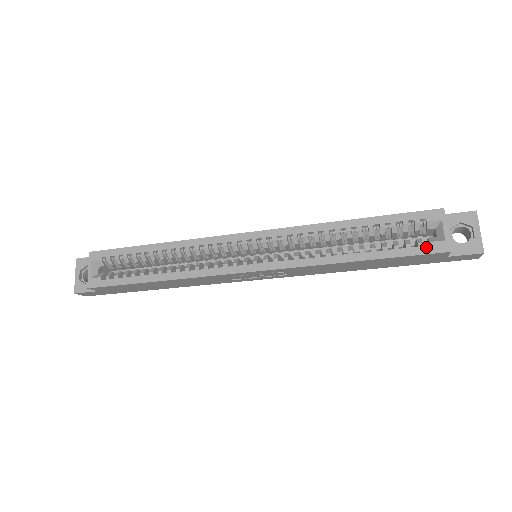
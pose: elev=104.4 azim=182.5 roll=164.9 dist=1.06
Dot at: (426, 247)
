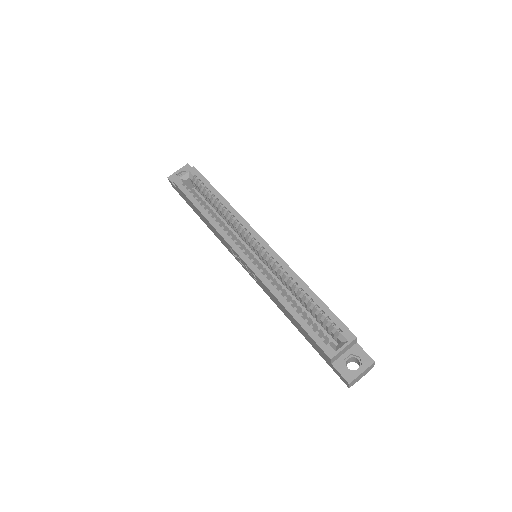
Dot at: (324, 343)
